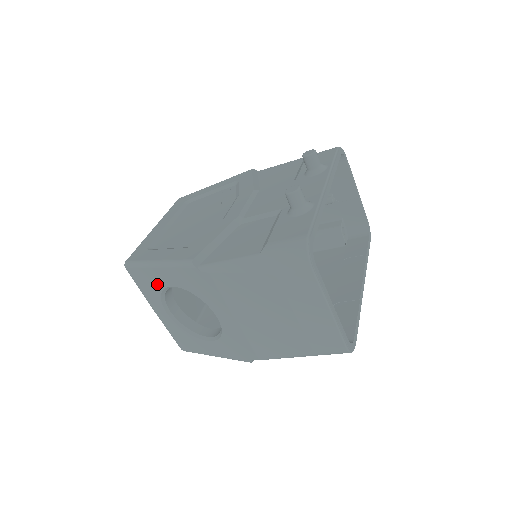
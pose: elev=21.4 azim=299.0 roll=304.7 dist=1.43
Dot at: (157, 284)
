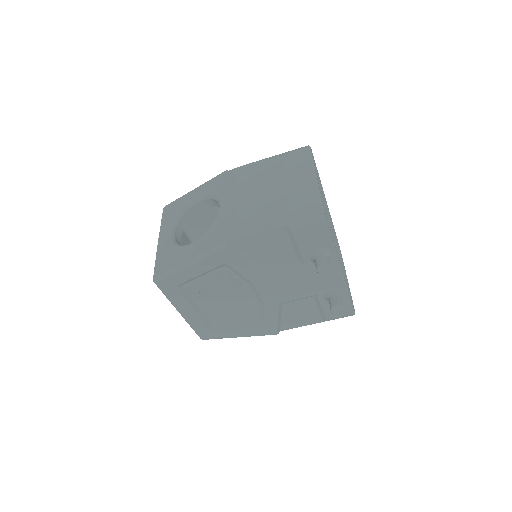
Dot at: (183, 206)
